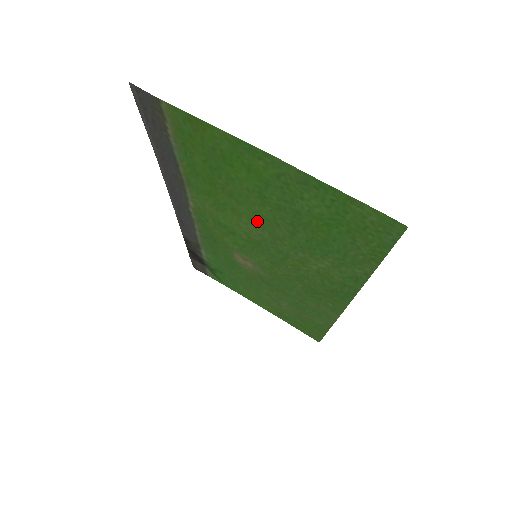
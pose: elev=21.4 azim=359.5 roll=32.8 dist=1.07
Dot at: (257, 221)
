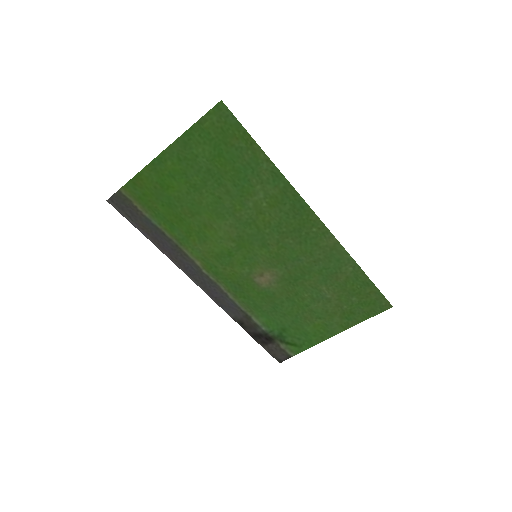
Dot at: (216, 214)
